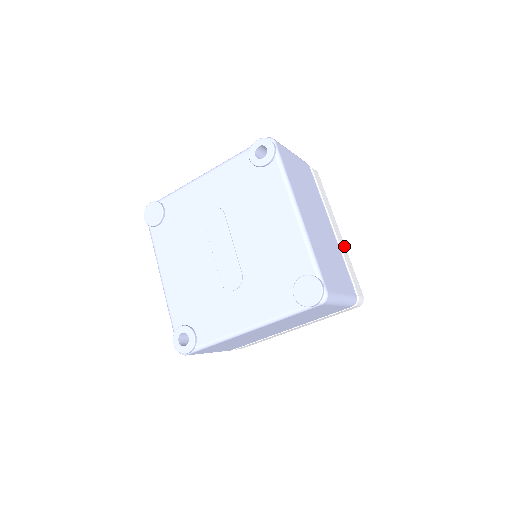
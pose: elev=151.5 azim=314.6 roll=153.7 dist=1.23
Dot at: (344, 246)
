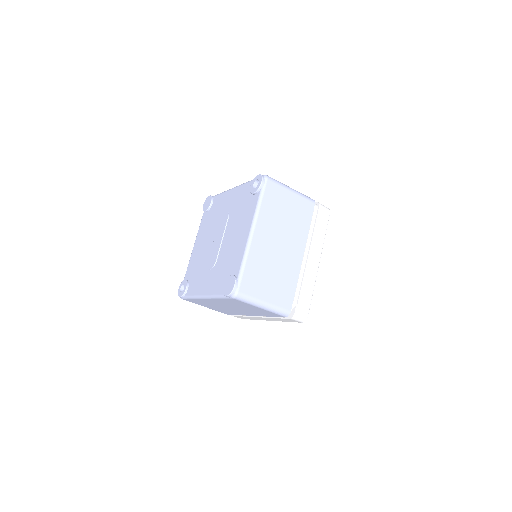
Dot at: (314, 274)
